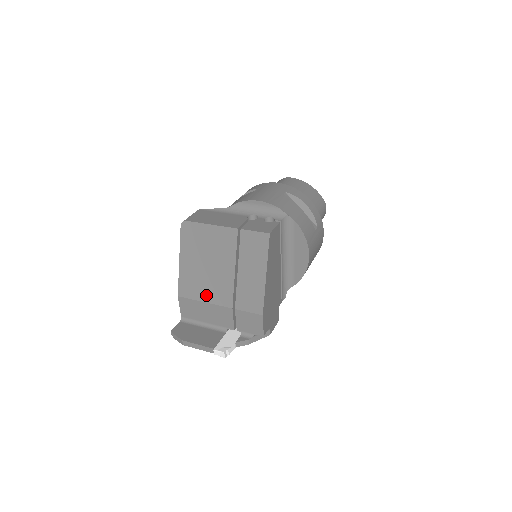
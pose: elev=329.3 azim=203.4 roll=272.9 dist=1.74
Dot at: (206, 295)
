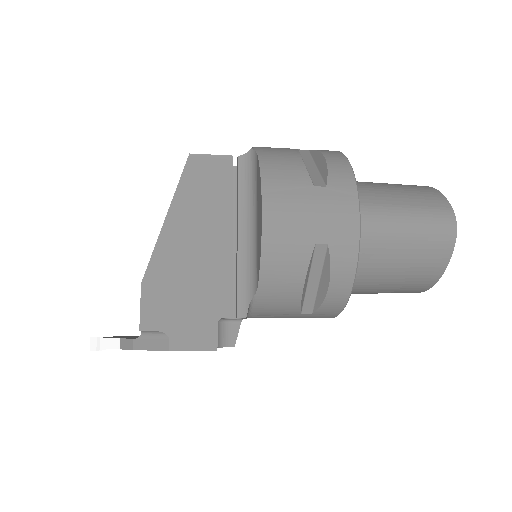
Dot at: occluded
